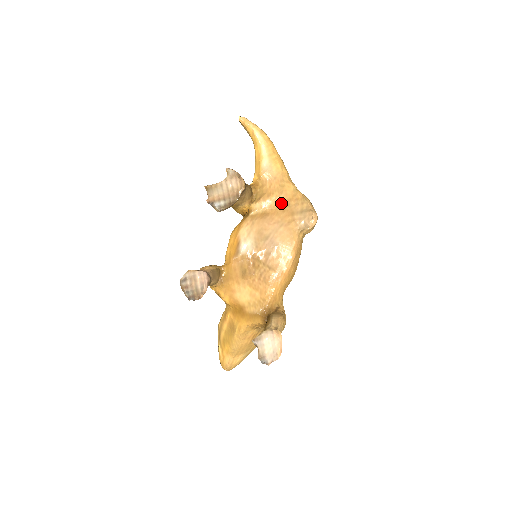
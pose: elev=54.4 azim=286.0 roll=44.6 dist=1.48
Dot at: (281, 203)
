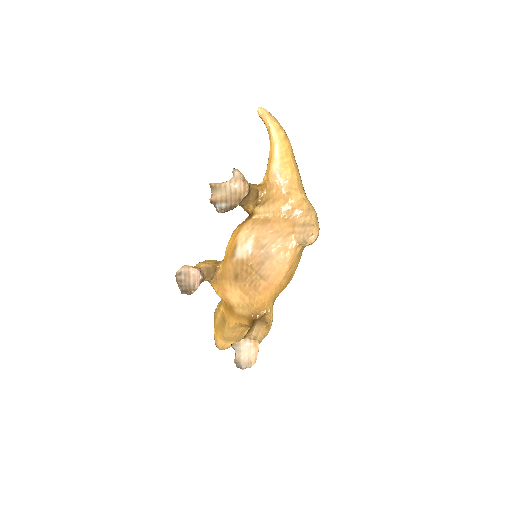
Dot at: (285, 211)
